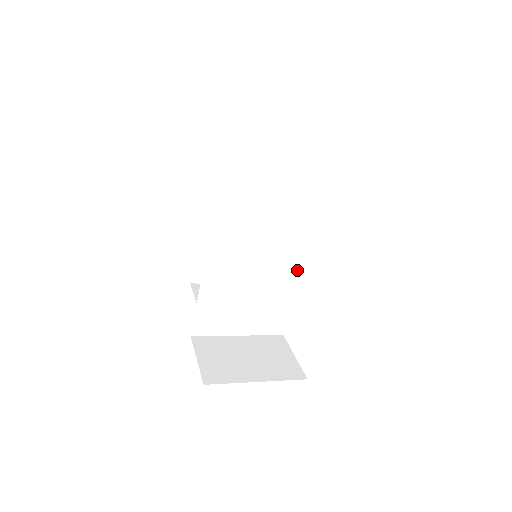
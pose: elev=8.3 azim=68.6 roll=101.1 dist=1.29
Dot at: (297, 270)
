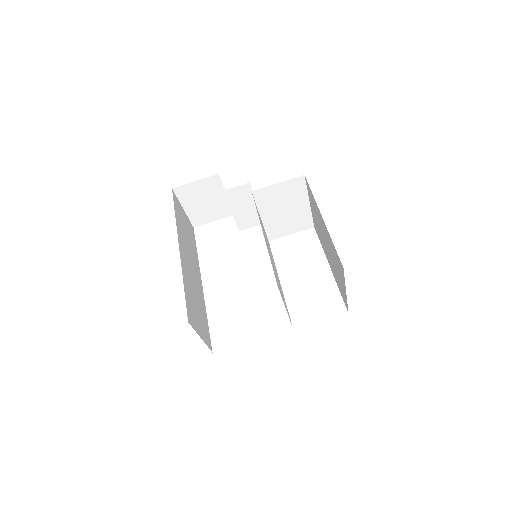
Dot at: occluded
